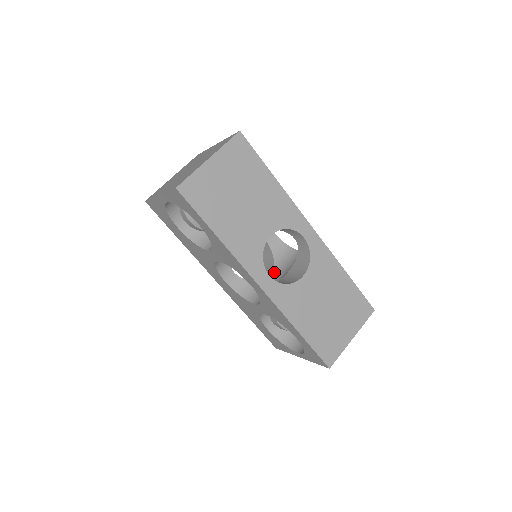
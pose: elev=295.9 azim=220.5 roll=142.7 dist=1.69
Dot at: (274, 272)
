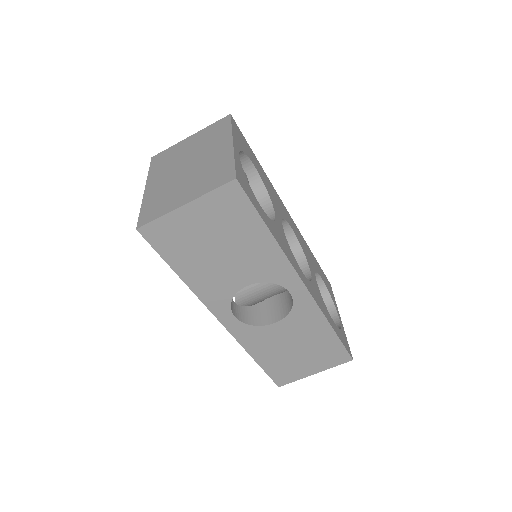
Dot at: occluded
